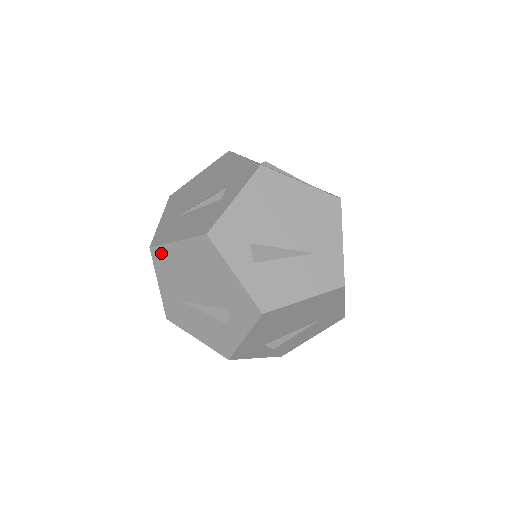
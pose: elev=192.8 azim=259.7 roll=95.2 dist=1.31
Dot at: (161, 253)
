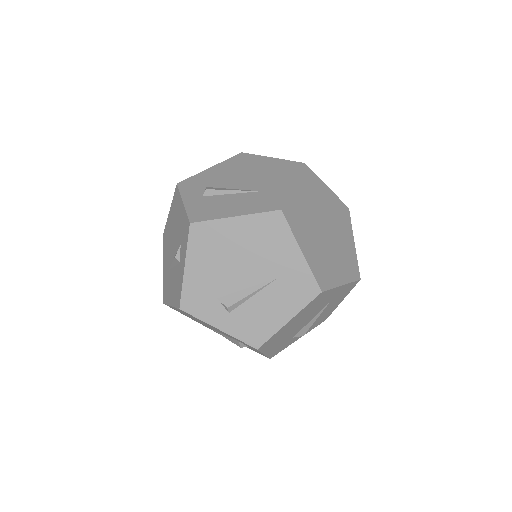
Dot at: occluded
